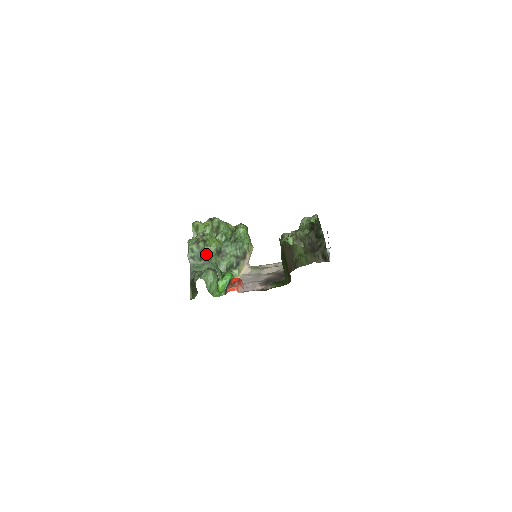
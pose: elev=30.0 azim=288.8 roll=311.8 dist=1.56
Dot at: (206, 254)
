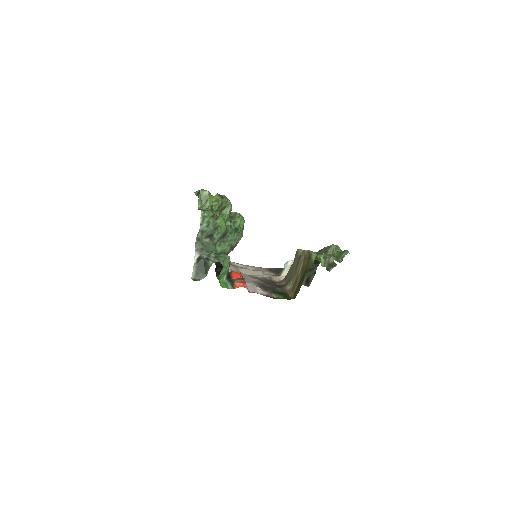
Dot at: (215, 233)
